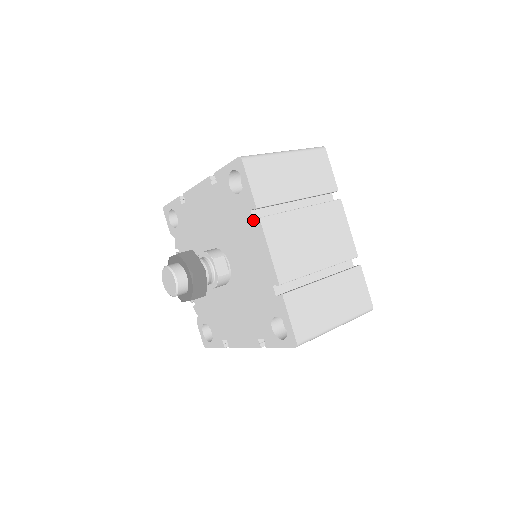
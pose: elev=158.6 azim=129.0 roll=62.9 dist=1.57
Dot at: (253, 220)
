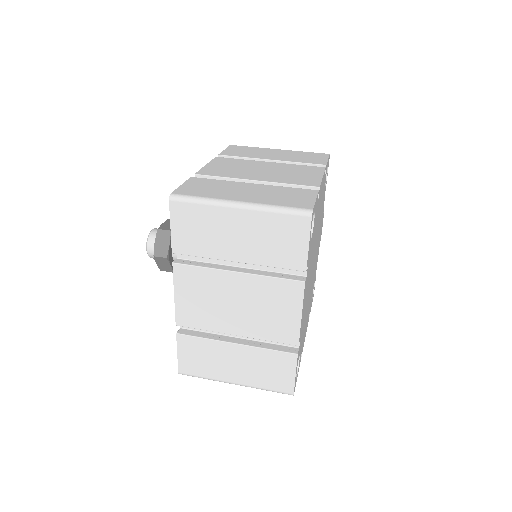
Dot at: (177, 257)
